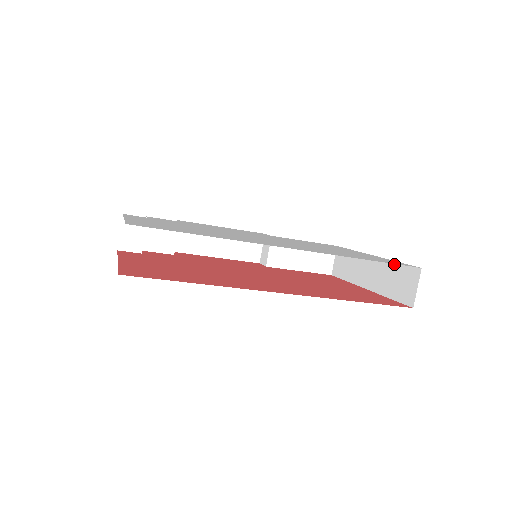
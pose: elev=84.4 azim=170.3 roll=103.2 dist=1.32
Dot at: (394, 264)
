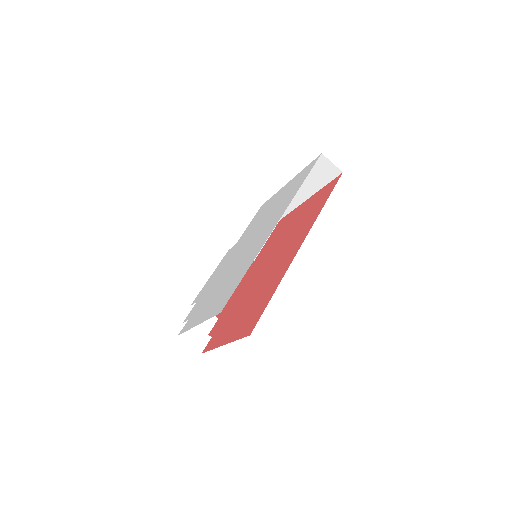
Dot at: occluded
